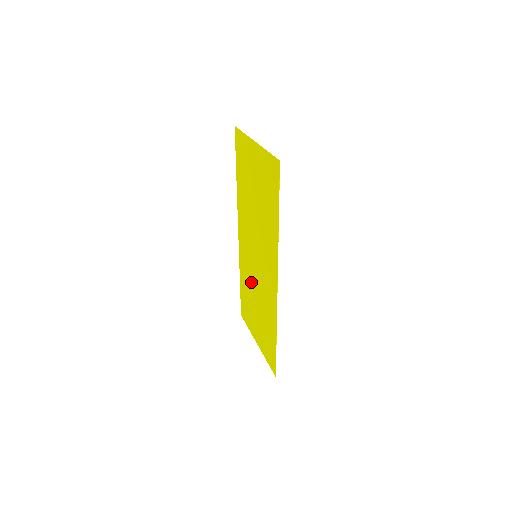
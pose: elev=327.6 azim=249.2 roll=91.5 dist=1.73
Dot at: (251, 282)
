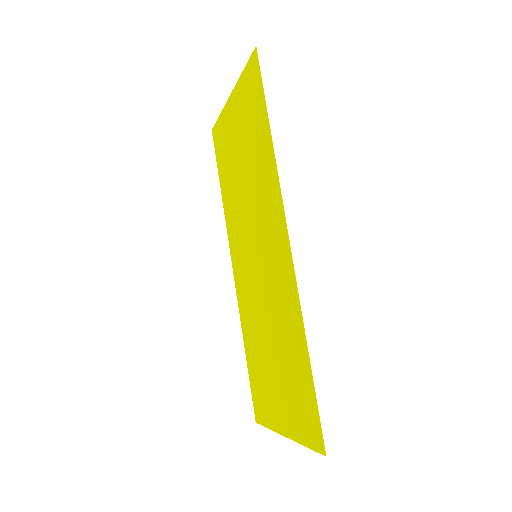
Dot at: (257, 319)
